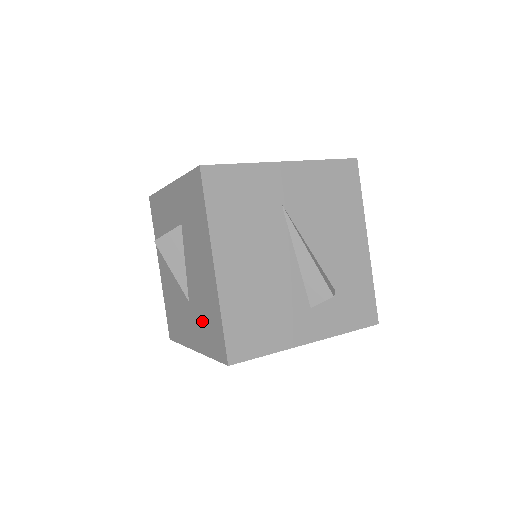
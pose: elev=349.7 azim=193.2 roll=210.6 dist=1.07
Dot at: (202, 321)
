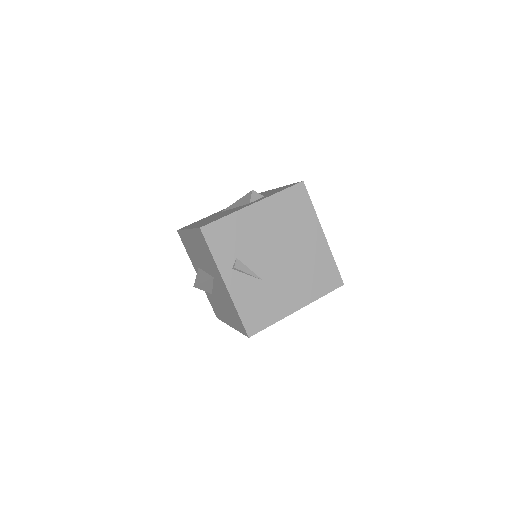
Dot at: (208, 259)
